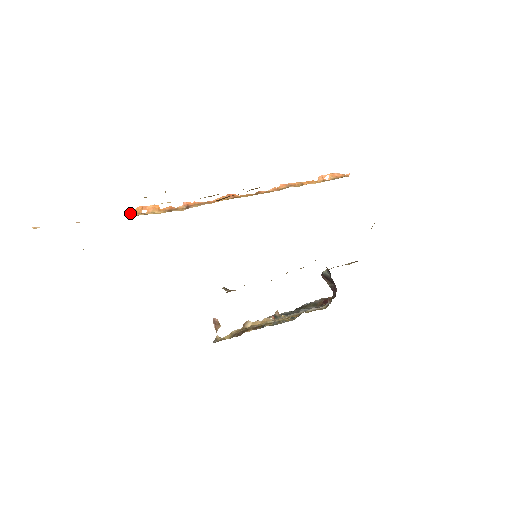
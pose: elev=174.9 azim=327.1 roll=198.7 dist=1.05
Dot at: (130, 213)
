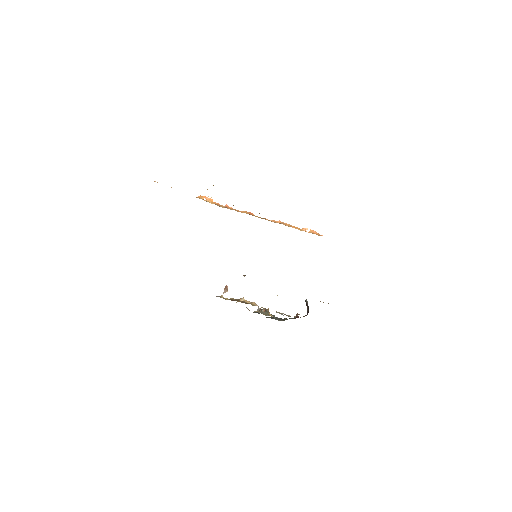
Dot at: (198, 196)
